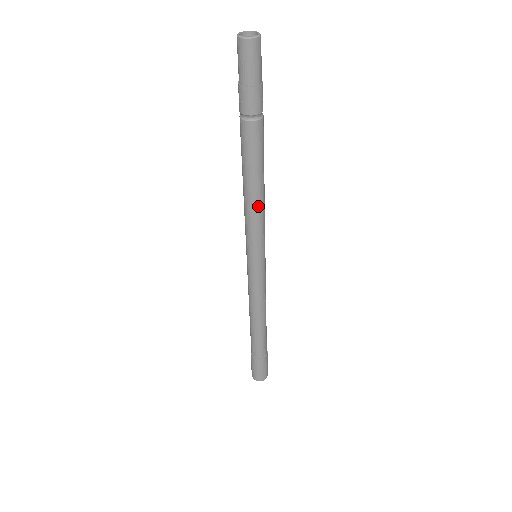
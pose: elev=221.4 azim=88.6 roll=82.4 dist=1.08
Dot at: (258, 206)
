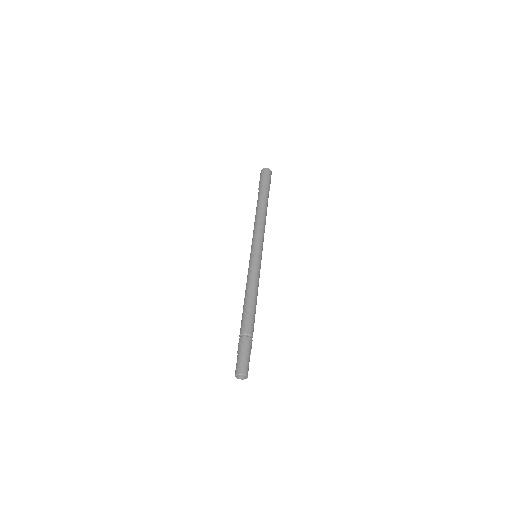
Dot at: occluded
